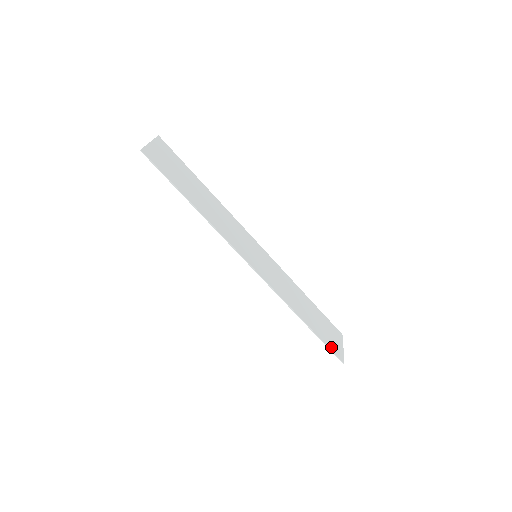
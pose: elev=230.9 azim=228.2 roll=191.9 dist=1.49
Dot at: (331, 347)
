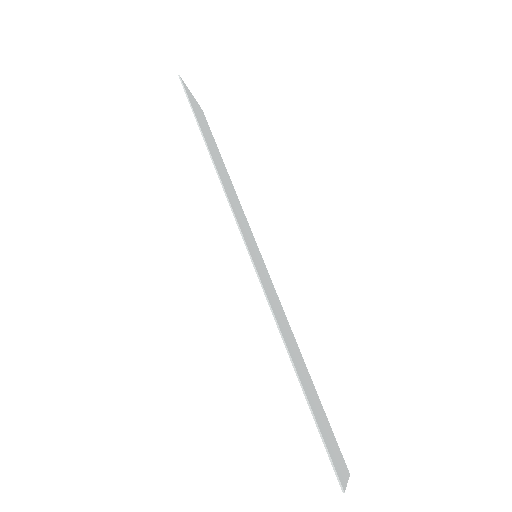
Dot at: (327, 446)
